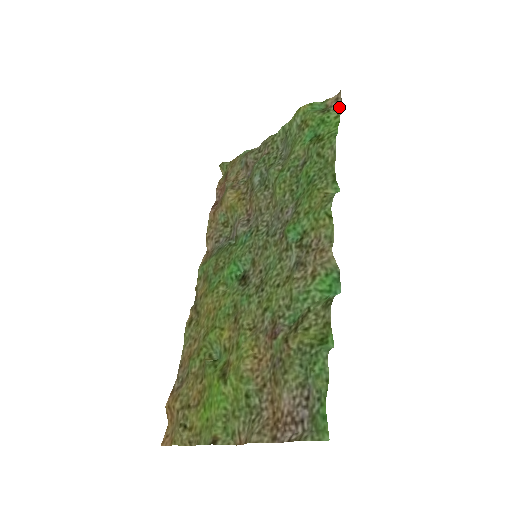
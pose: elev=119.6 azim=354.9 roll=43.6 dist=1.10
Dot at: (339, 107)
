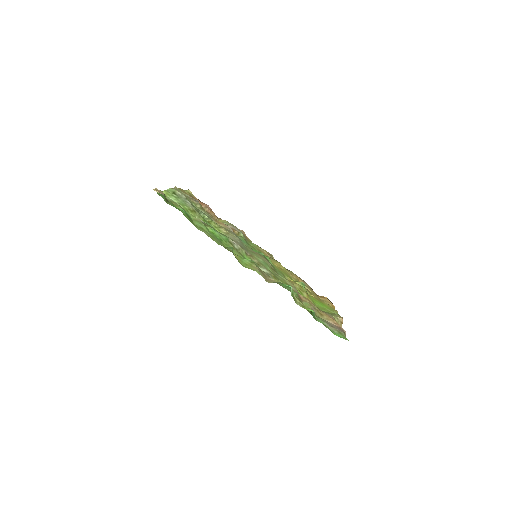
Dot at: (167, 199)
